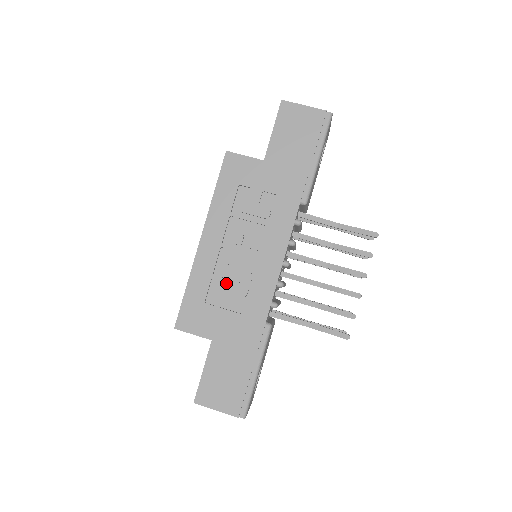
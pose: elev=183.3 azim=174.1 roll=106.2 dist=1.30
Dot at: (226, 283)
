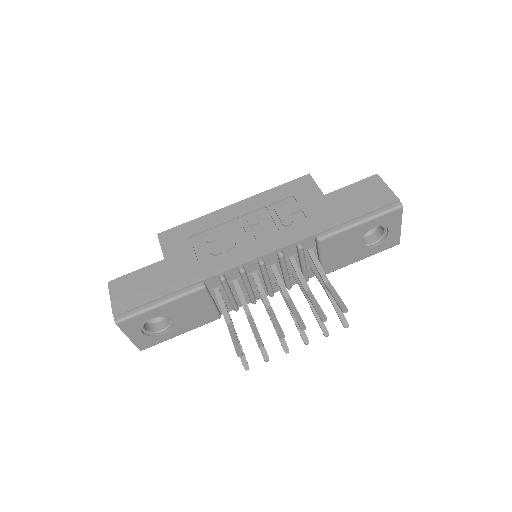
Dot at: (214, 237)
